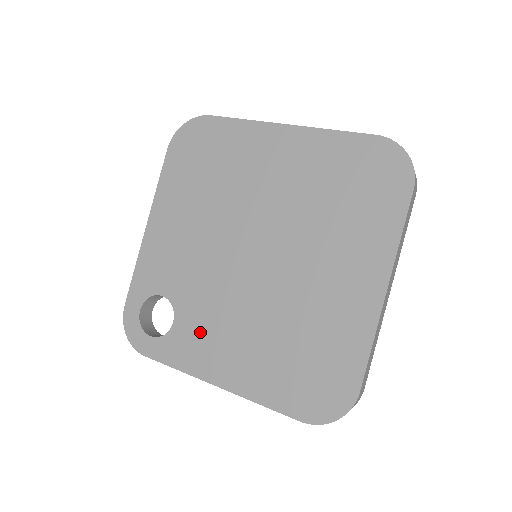
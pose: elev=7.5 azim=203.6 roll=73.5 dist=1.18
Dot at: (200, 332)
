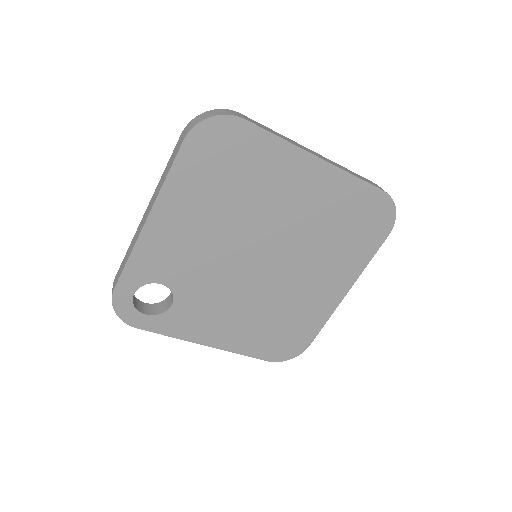
Dot at: (199, 313)
